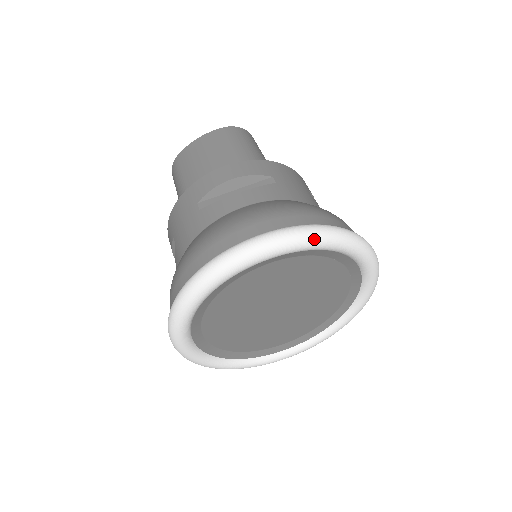
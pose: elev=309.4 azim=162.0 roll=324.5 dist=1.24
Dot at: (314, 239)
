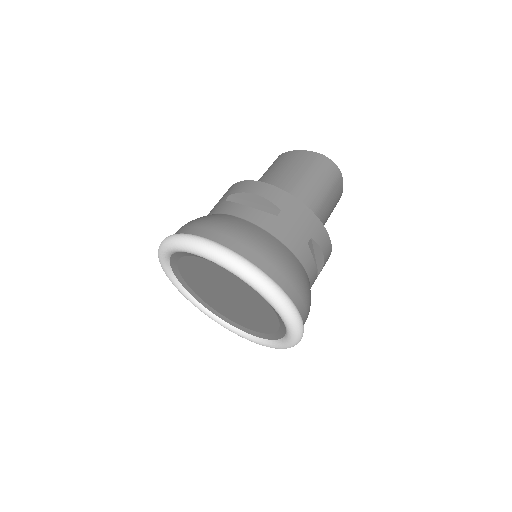
Dot at: (230, 266)
